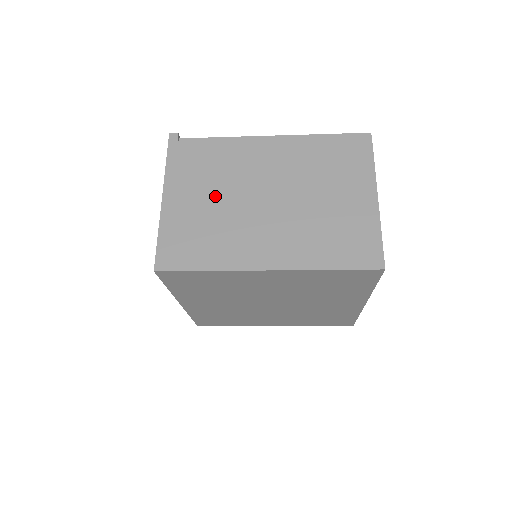
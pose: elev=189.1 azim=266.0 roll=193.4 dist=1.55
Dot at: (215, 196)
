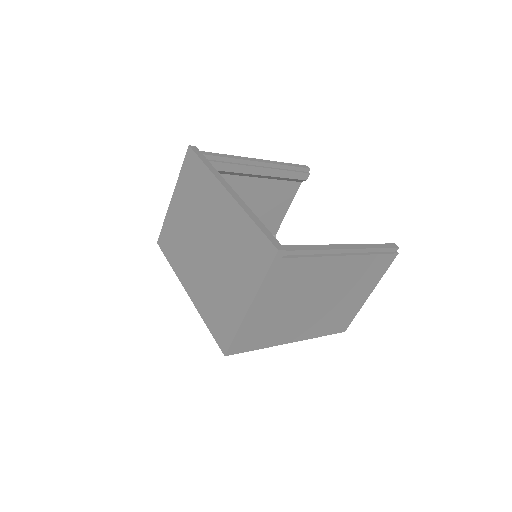
Dot at: (287, 303)
